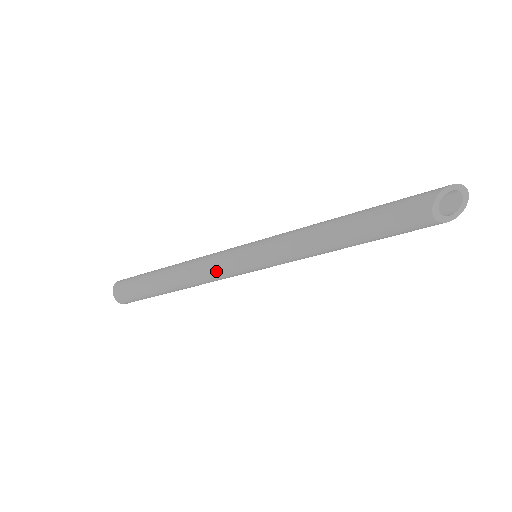
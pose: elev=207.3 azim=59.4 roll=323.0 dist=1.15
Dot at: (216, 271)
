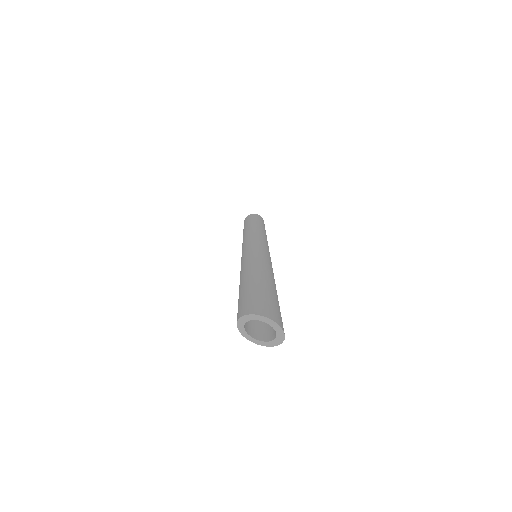
Dot at: occluded
